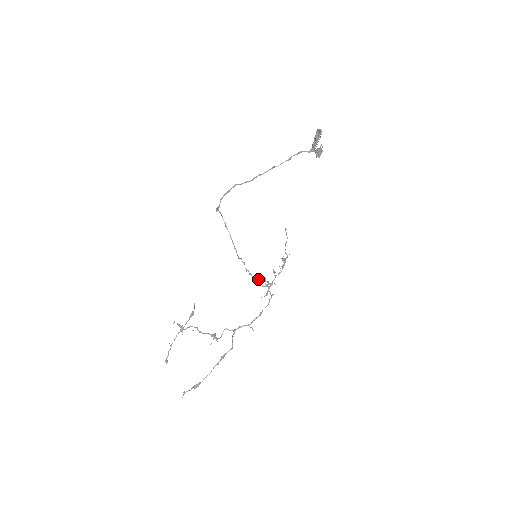
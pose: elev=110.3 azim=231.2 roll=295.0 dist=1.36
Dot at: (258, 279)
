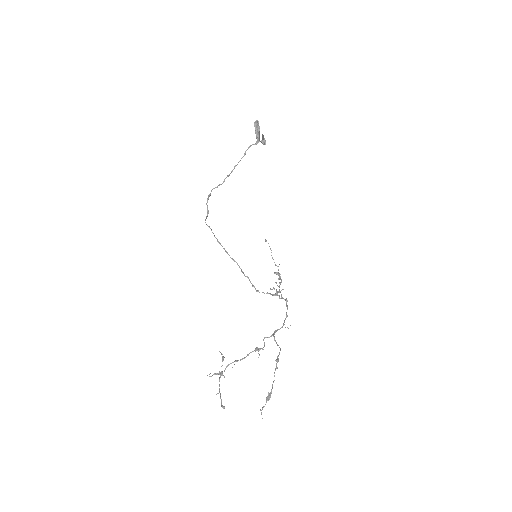
Dot at: (266, 293)
